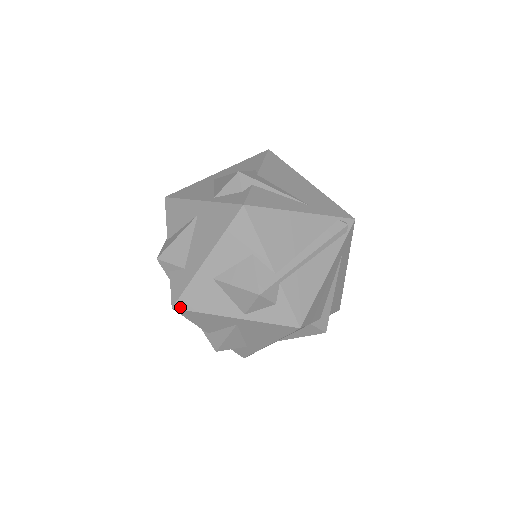
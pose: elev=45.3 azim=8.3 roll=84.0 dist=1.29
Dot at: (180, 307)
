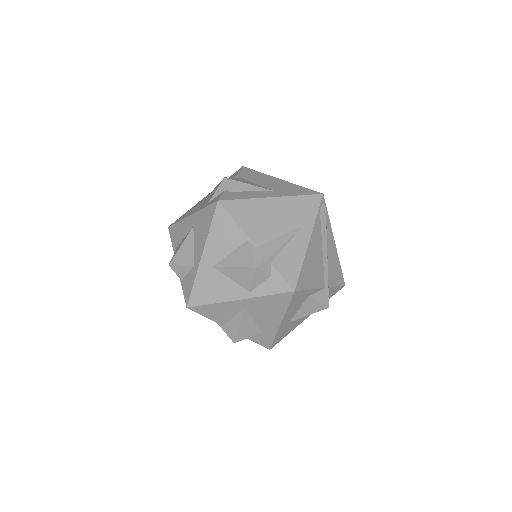
Dot at: (274, 345)
